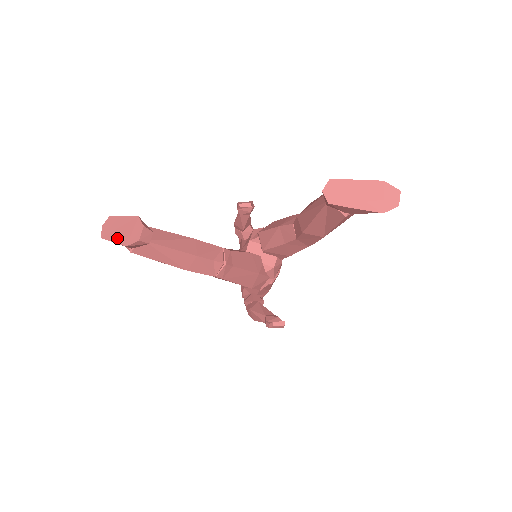
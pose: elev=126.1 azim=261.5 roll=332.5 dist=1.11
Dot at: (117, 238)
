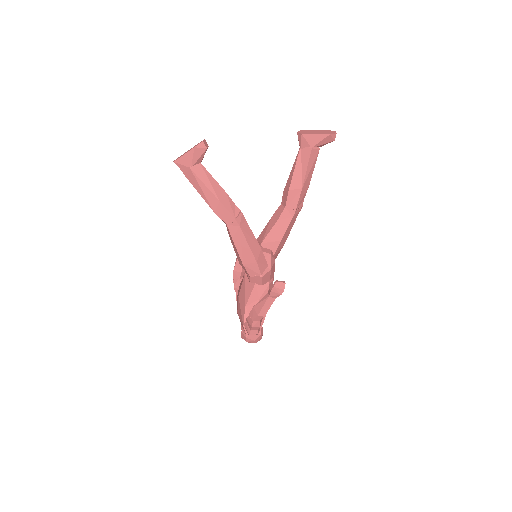
Dot at: (187, 152)
